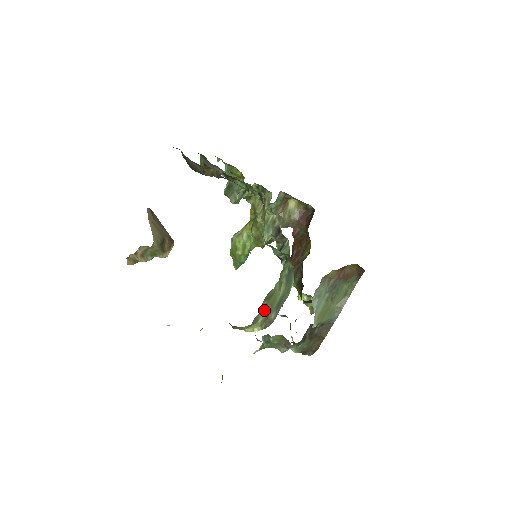
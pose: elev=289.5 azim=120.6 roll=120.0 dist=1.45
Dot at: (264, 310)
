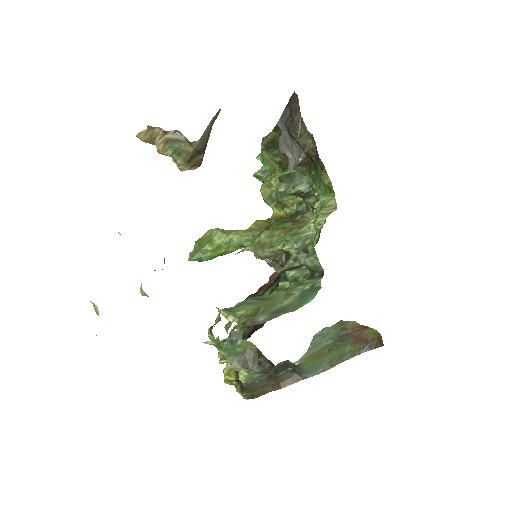
Dot at: (252, 306)
